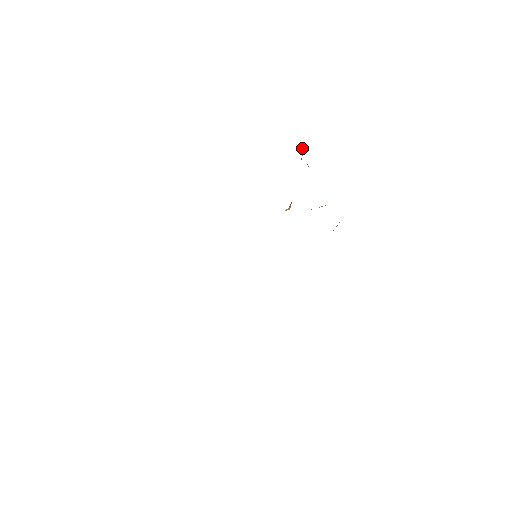
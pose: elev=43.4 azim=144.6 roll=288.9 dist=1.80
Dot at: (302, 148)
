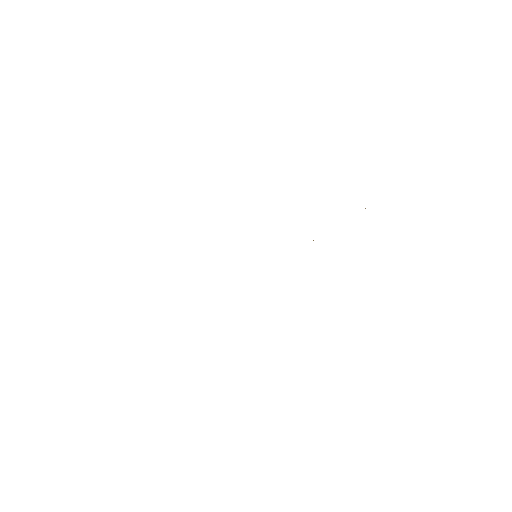
Dot at: occluded
